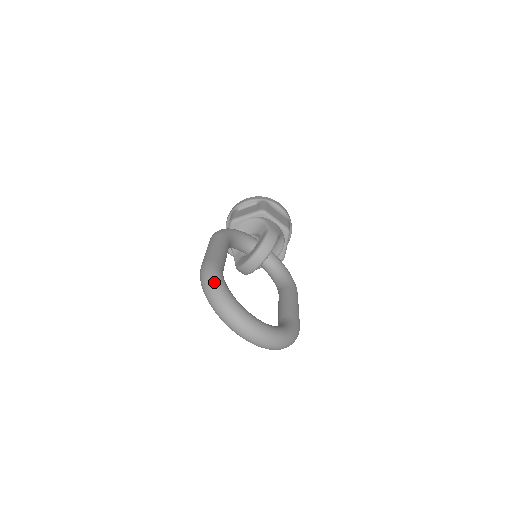
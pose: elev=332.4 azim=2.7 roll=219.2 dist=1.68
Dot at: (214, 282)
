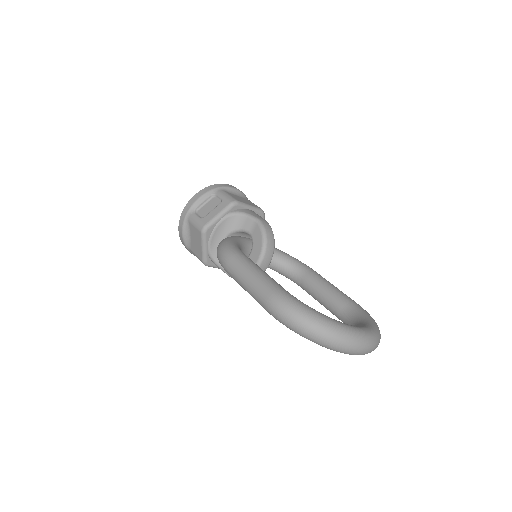
Dot at: (308, 315)
